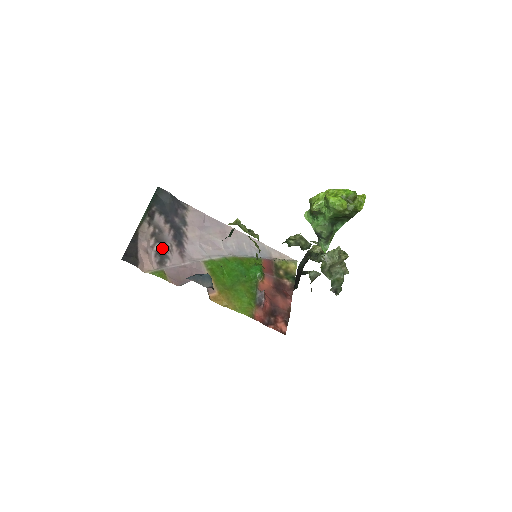
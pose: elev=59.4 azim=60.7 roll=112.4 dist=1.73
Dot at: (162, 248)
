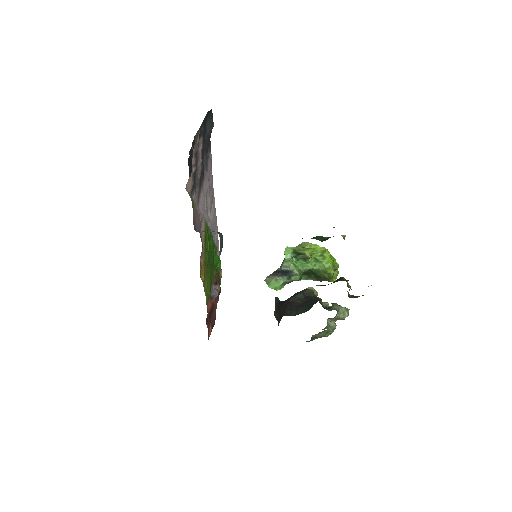
Dot at: (195, 175)
